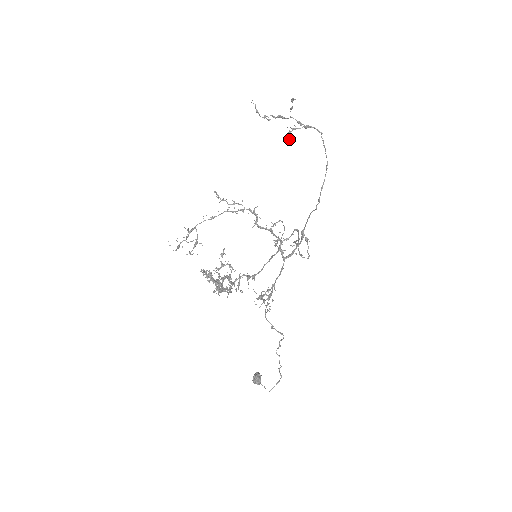
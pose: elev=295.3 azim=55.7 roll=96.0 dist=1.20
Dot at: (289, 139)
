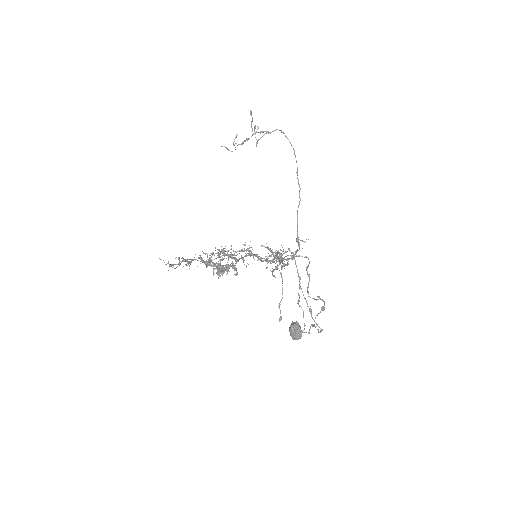
Dot at: occluded
